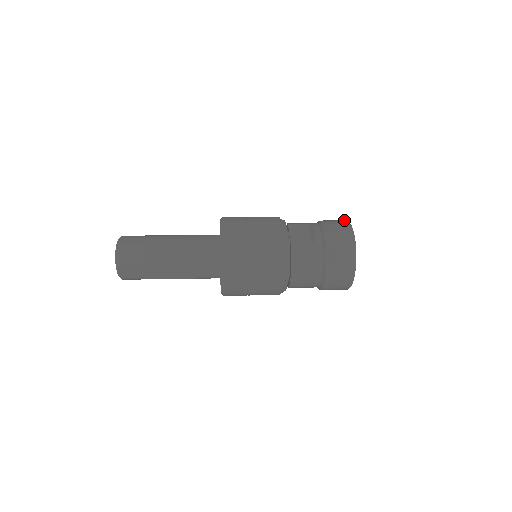
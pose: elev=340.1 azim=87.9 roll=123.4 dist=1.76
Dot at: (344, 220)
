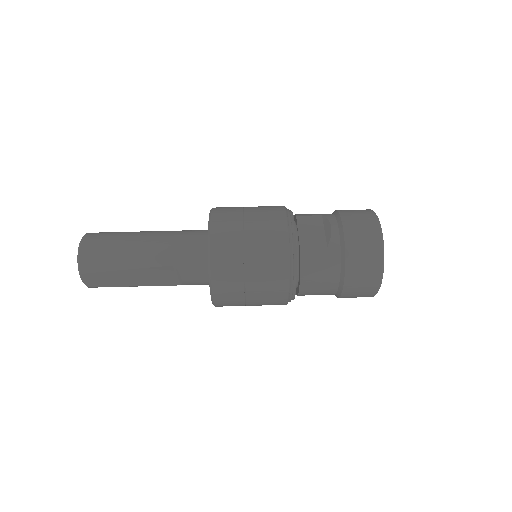
Dot at: (368, 210)
